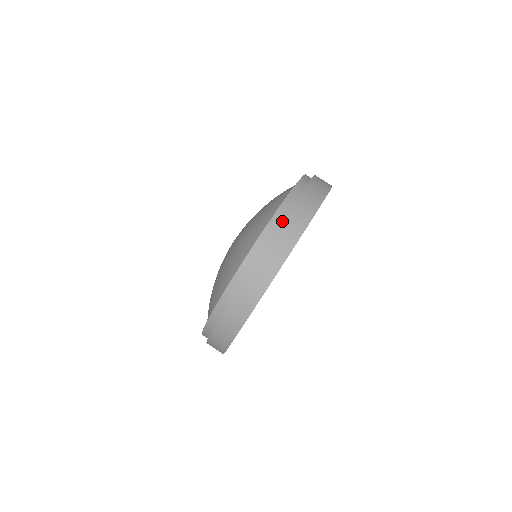
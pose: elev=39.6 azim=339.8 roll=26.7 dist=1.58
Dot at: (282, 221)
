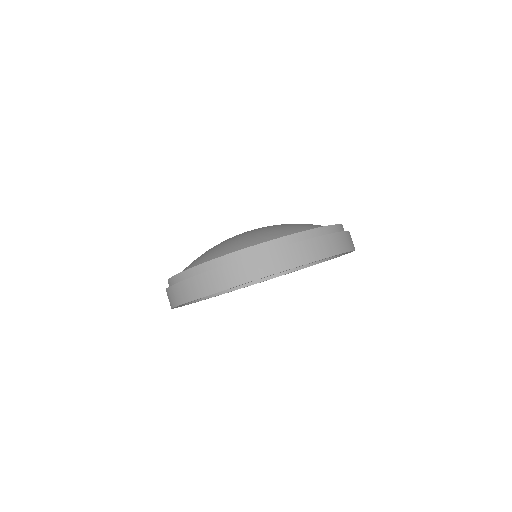
Dot at: (324, 236)
